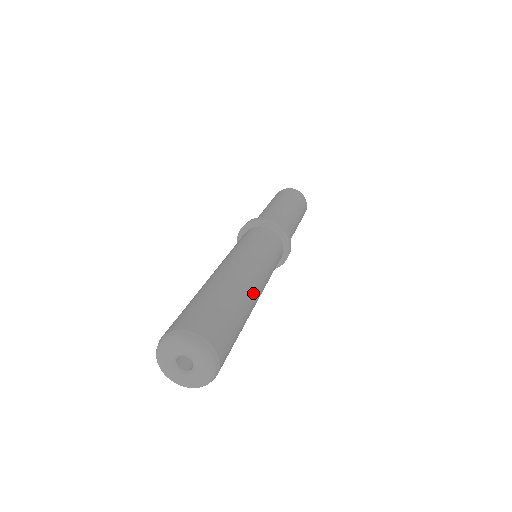
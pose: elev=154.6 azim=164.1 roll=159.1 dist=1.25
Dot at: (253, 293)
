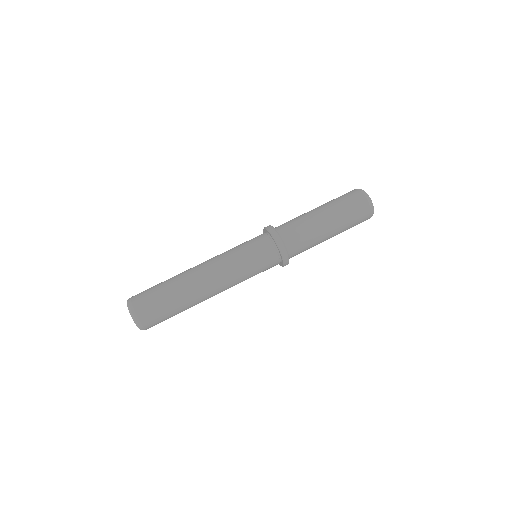
Dot at: (205, 297)
